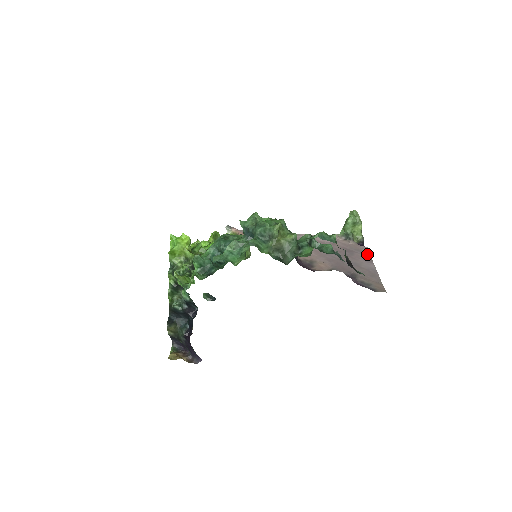
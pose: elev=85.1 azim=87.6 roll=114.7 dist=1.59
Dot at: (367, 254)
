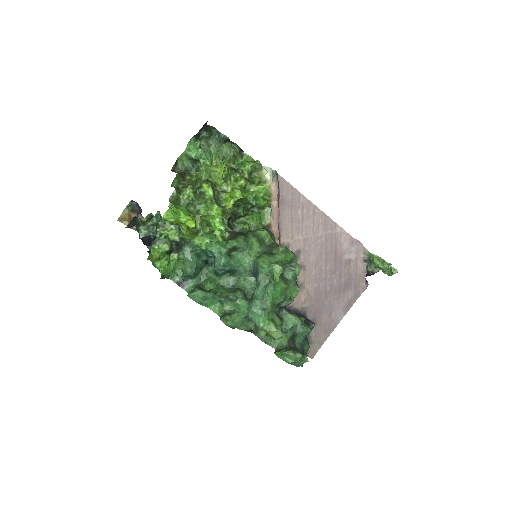
Dot at: (356, 297)
